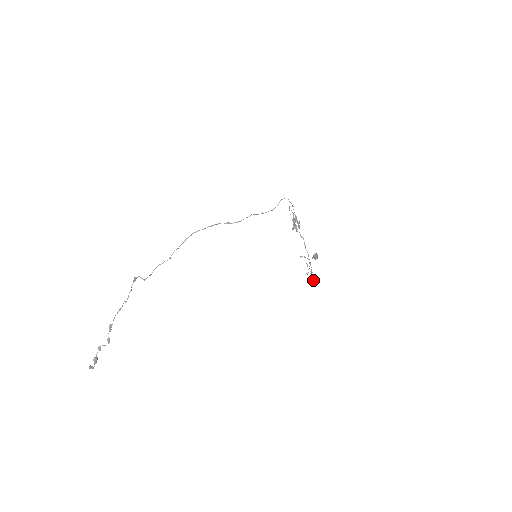
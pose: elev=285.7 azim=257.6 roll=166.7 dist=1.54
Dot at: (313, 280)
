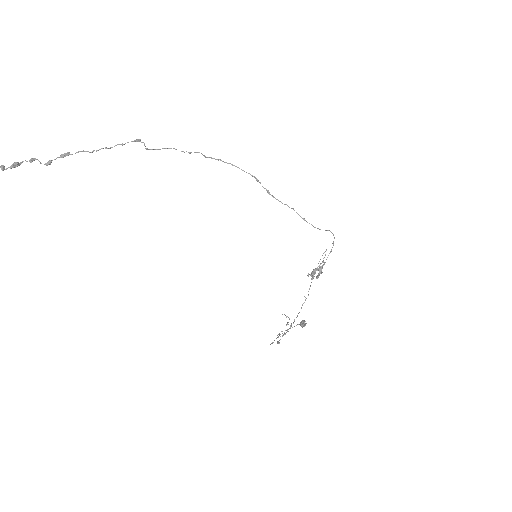
Dot at: (279, 342)
